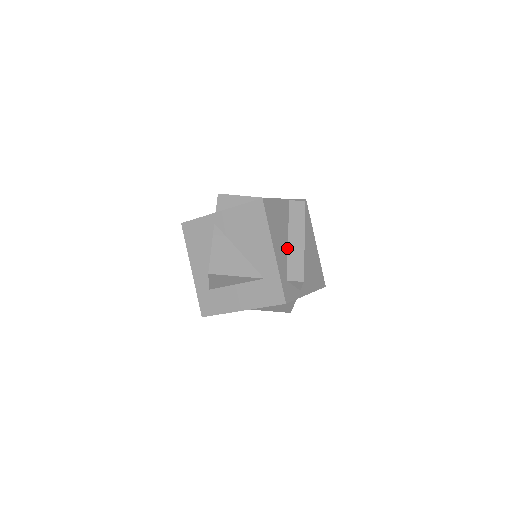
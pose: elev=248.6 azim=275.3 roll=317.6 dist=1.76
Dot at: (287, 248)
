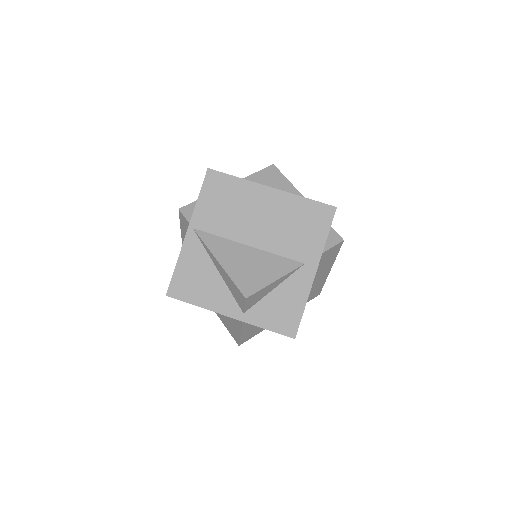
Dot at: occluded
